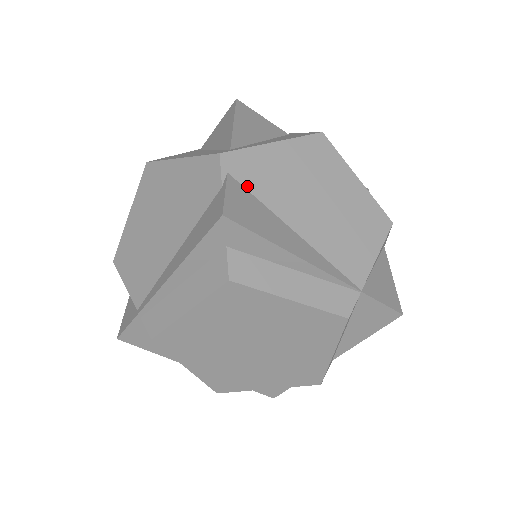
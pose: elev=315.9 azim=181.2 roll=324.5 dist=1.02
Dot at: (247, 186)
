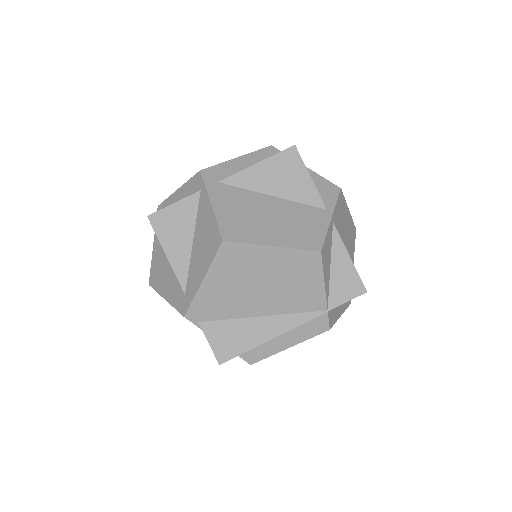
Dot at: (215, 319)
